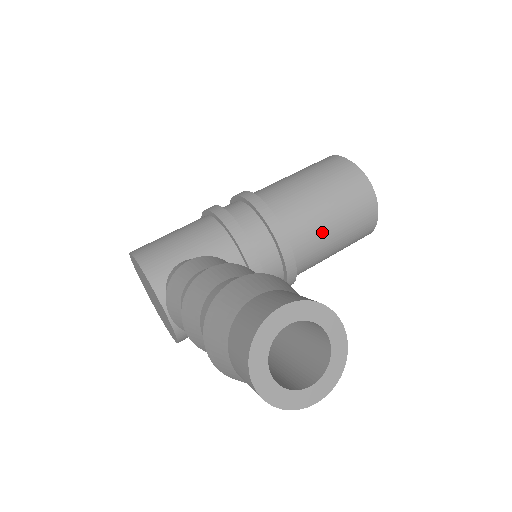
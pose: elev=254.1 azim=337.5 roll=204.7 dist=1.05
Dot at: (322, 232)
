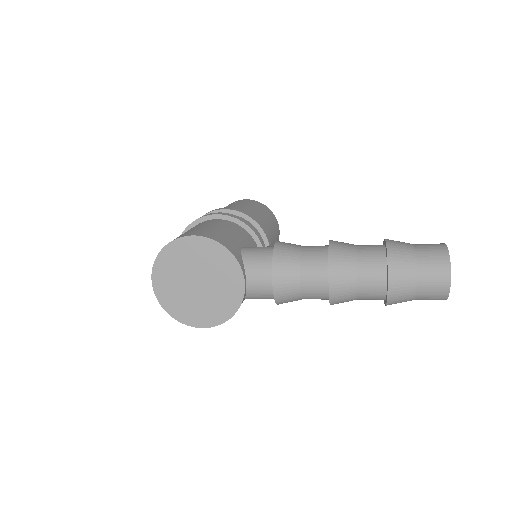
Dot at: occluded
